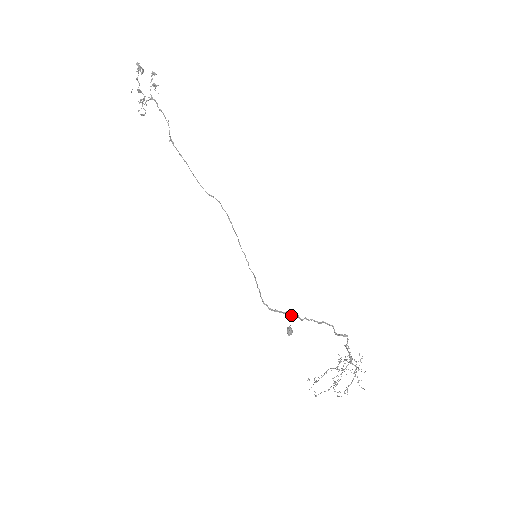
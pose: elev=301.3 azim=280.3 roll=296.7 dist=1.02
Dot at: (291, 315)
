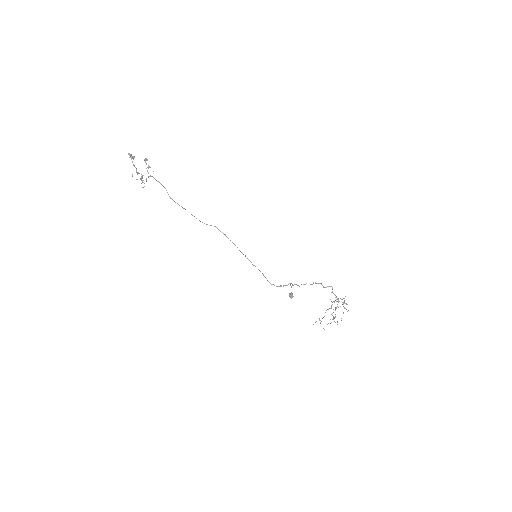
Dot at: occluded
